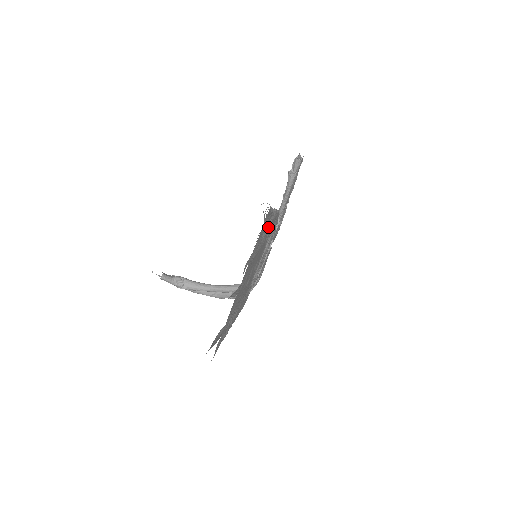
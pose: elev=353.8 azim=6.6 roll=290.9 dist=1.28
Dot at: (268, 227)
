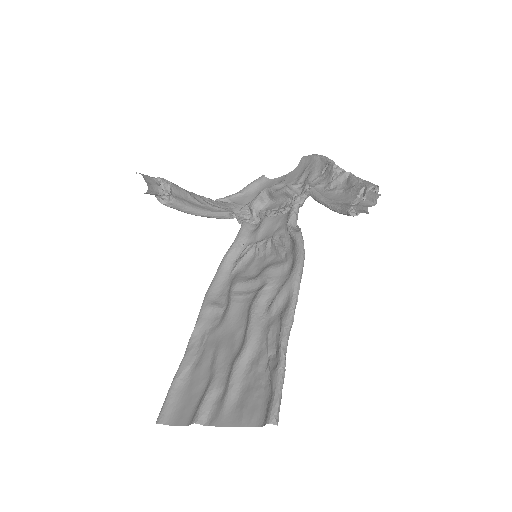
Dot at: (274, 346)
